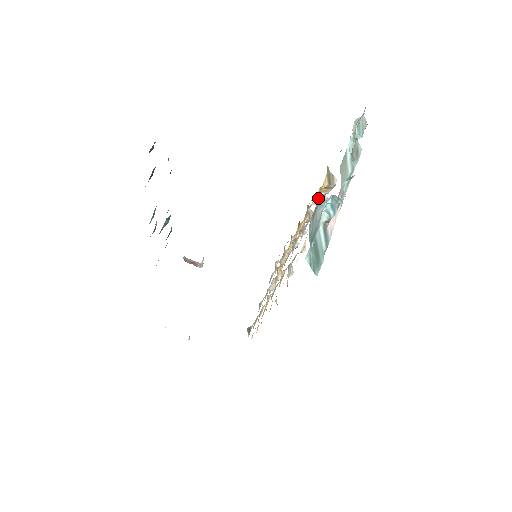
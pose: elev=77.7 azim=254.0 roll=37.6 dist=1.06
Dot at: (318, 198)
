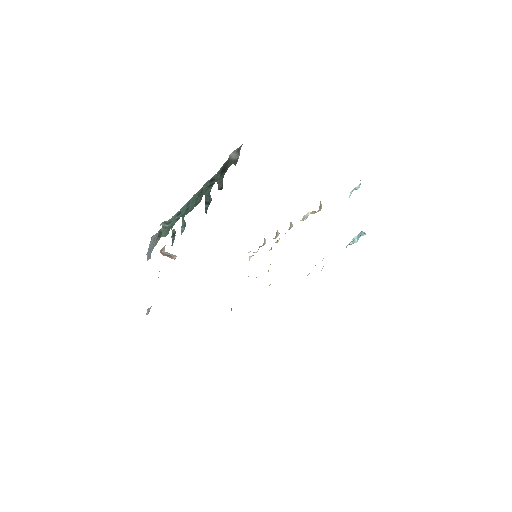
Dot at: (305, 216)
